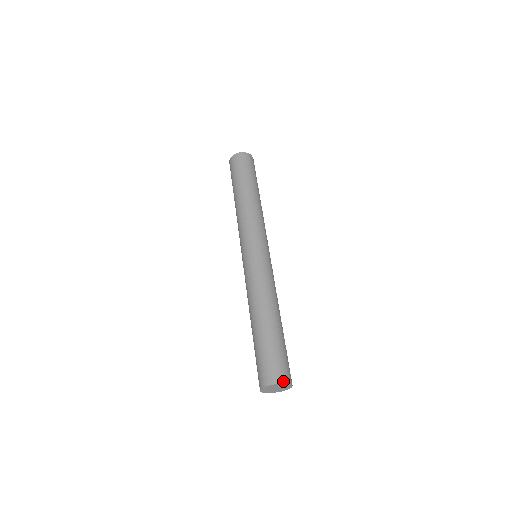
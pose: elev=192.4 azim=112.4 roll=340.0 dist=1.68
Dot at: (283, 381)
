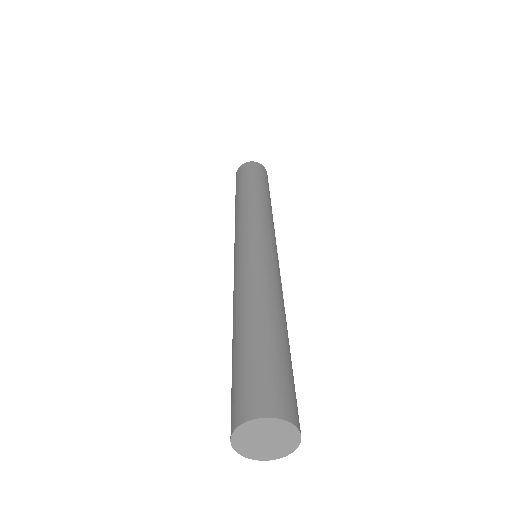
Dot at: (268, 413)
